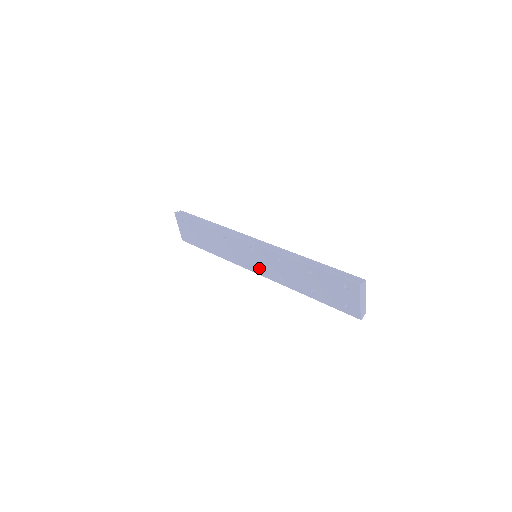
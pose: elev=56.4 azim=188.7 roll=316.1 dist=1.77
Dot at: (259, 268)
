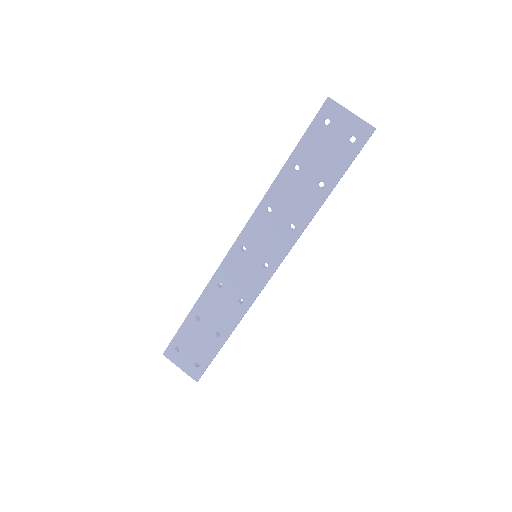
Dot at: (269, 258)
